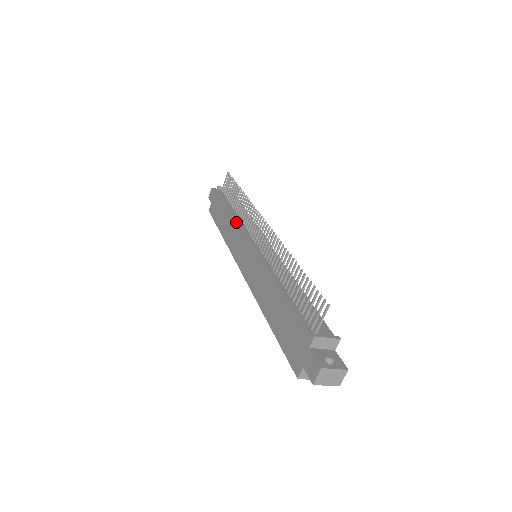
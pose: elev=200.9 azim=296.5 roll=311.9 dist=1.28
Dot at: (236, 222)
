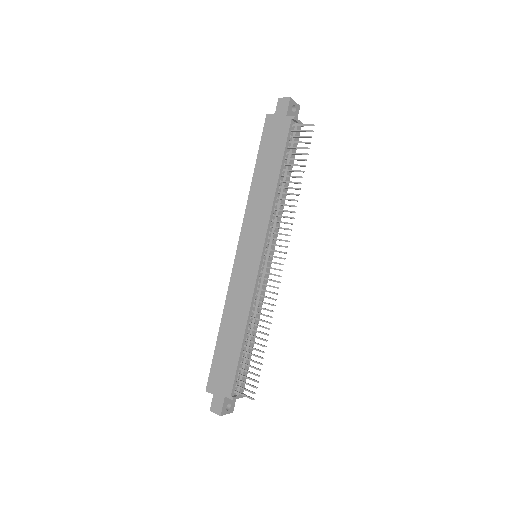
Dot at: (270, 207)
